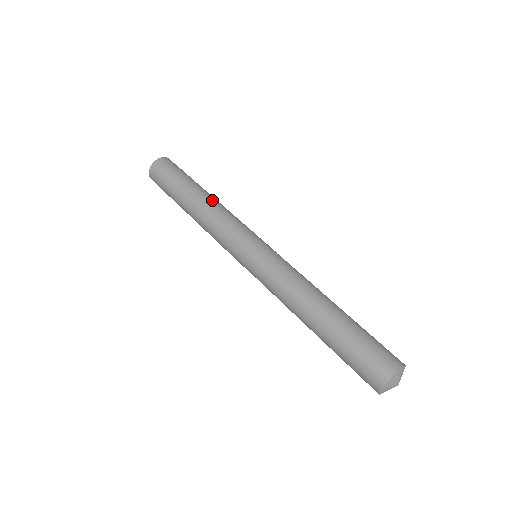
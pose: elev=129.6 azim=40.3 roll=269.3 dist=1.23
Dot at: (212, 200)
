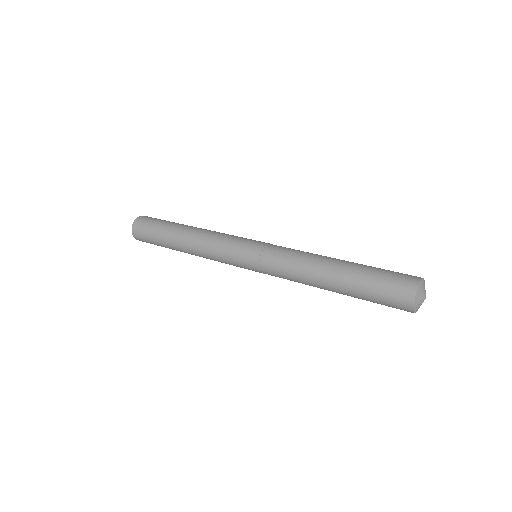
Dot at: occluded
